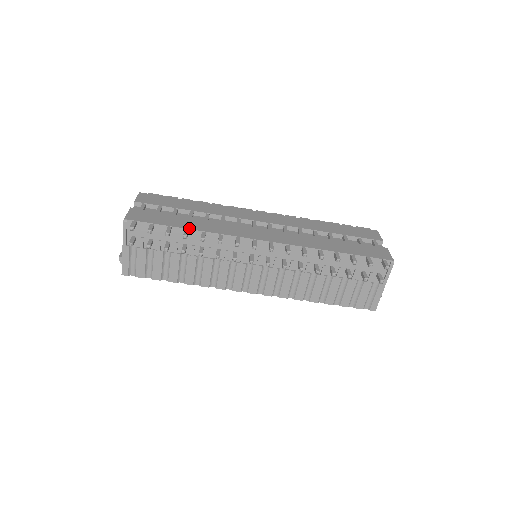
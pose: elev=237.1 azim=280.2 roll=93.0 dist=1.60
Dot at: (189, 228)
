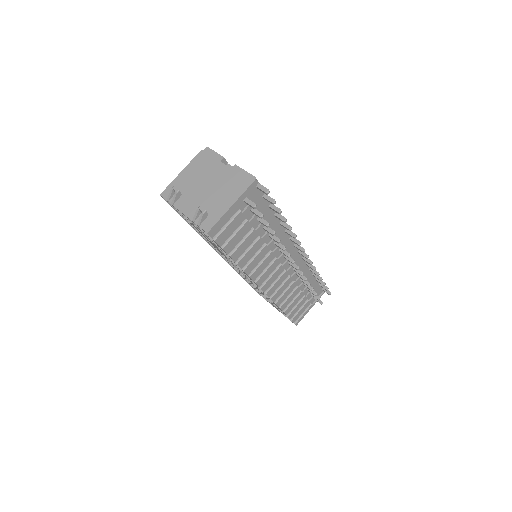
Dot at: occluded
